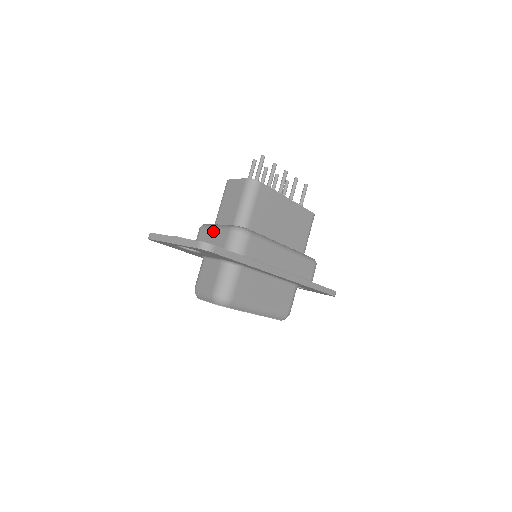
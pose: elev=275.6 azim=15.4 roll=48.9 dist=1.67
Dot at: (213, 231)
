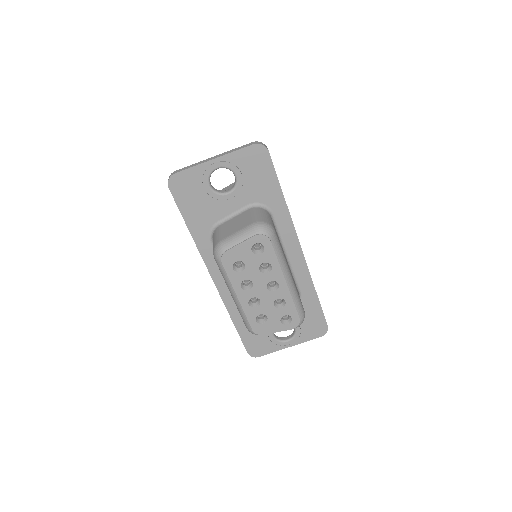
Dot at: occluded
